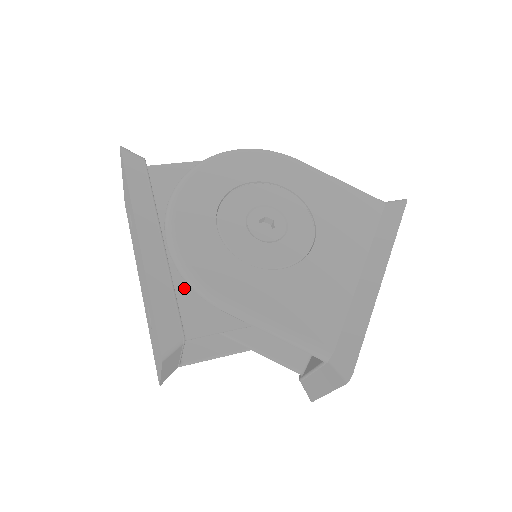
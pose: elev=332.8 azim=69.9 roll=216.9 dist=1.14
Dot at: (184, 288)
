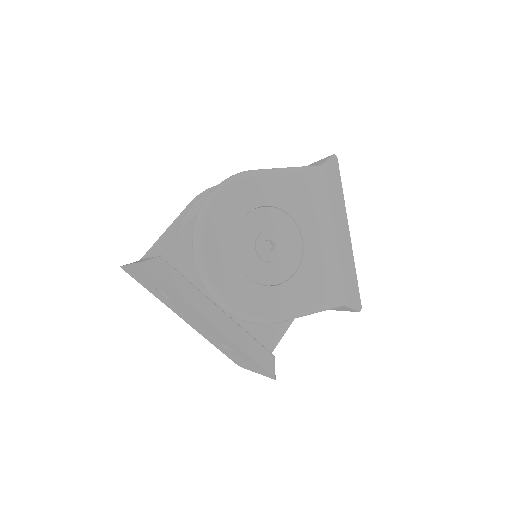
Dot at: (249, 326)
